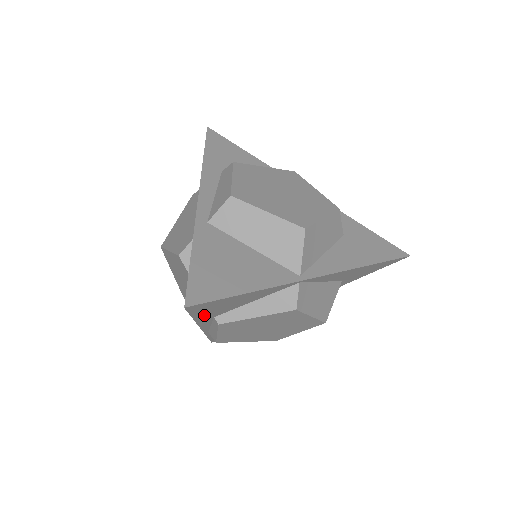
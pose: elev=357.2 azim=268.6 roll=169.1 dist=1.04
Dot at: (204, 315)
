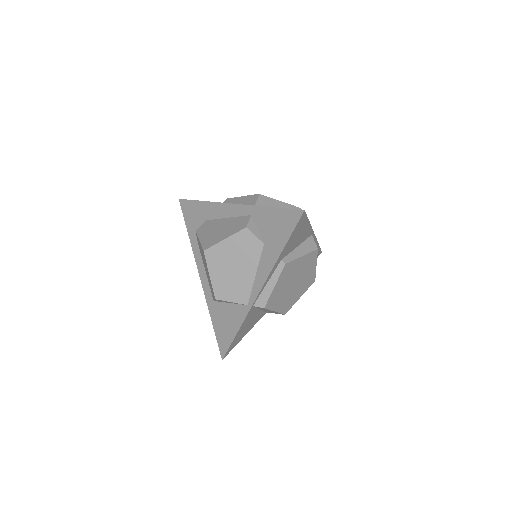
Dot at: (287, 246)
